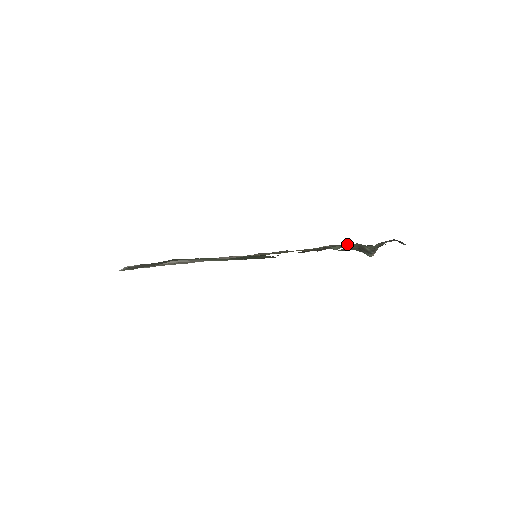
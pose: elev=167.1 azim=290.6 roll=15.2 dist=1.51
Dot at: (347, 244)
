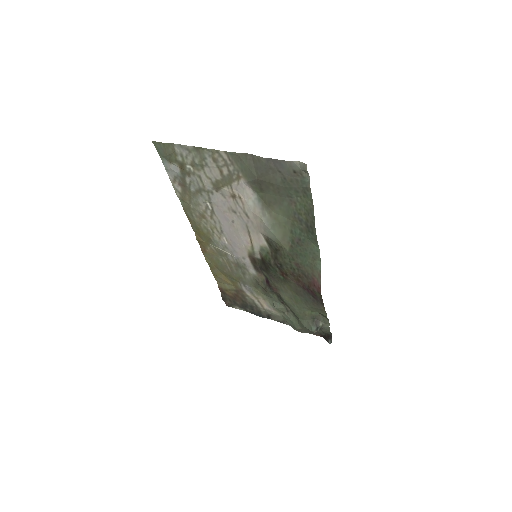
Dot at: (287, 311)
